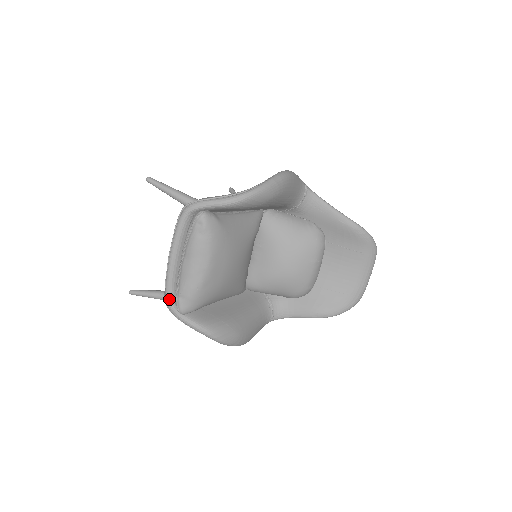
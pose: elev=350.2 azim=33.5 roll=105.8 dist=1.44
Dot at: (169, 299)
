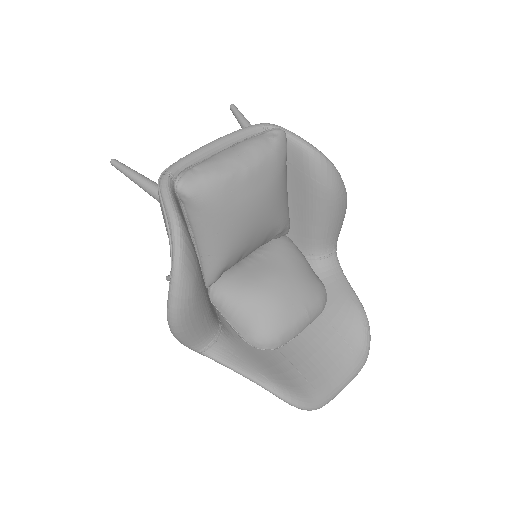
Dot at: (173, 169)
